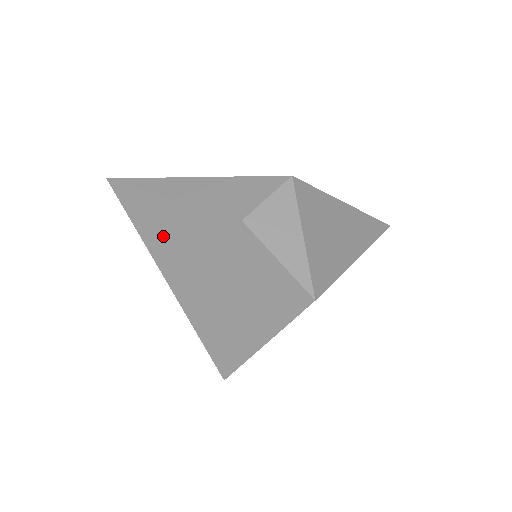
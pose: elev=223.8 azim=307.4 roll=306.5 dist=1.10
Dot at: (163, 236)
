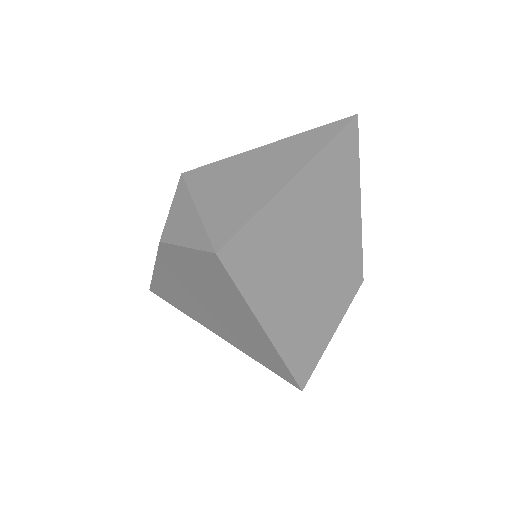
Dot at: (181, 300)
